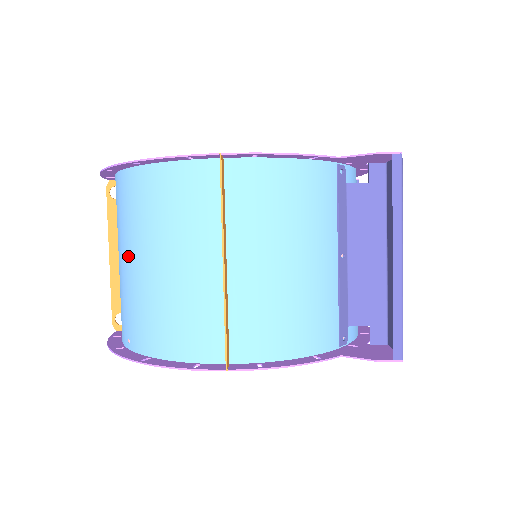
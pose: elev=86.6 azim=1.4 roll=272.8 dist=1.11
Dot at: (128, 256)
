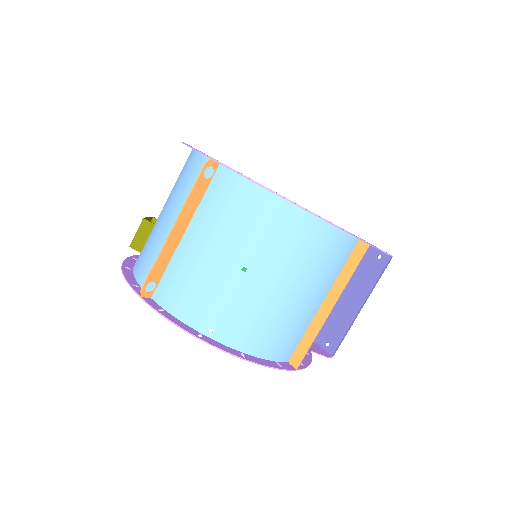
Dot at: (254, 270)
